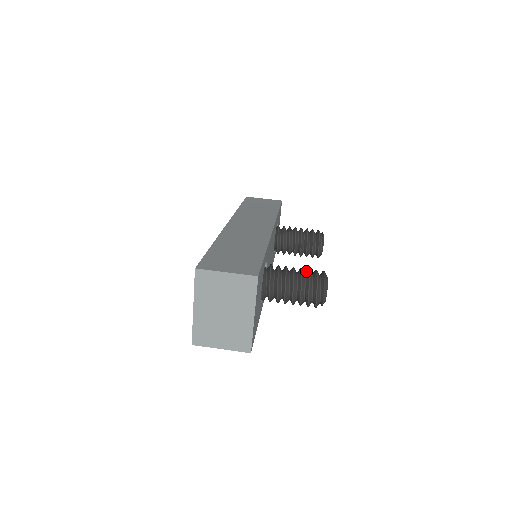
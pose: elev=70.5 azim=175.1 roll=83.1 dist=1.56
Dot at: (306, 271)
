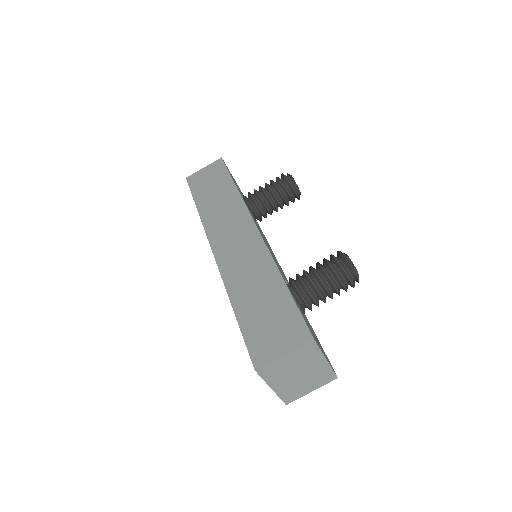
Dot at: (326, 264)
